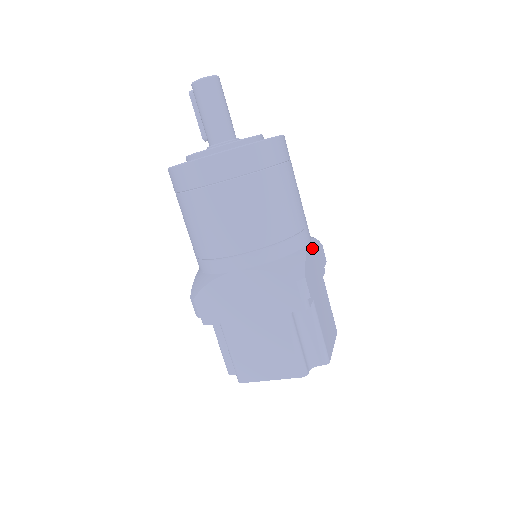
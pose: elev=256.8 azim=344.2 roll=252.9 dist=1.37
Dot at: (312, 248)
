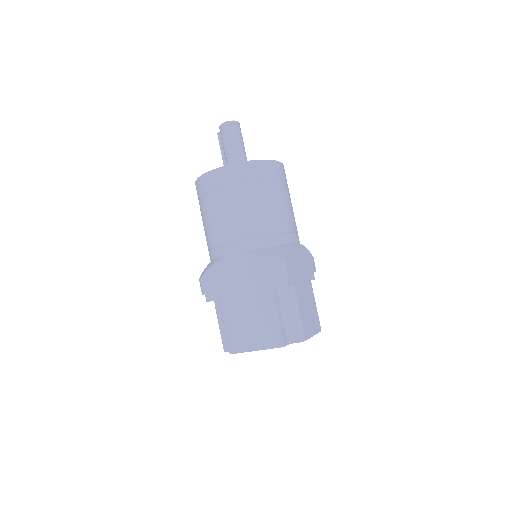
Dot at: (299, 249)
